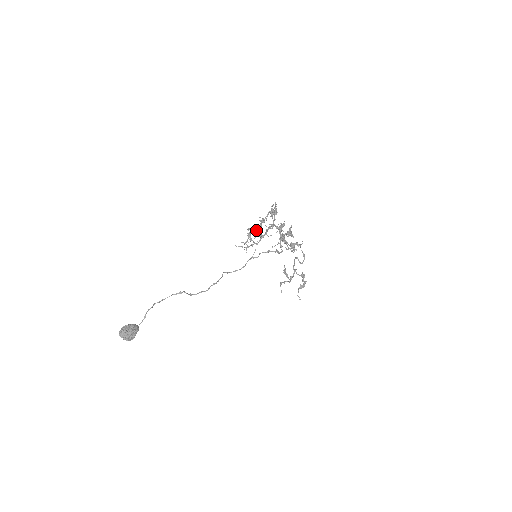
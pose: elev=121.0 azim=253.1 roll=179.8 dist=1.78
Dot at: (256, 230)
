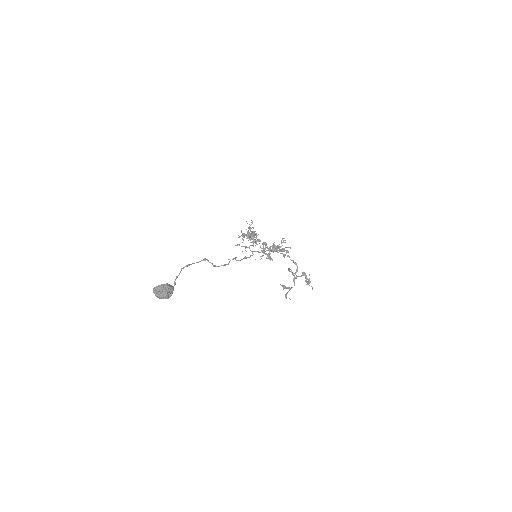
Dot at: (248, 233)
